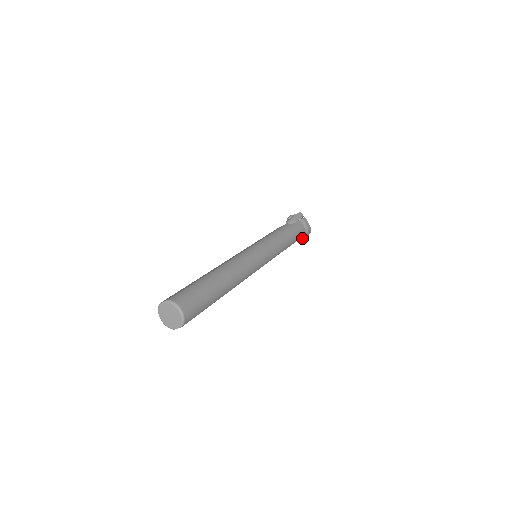
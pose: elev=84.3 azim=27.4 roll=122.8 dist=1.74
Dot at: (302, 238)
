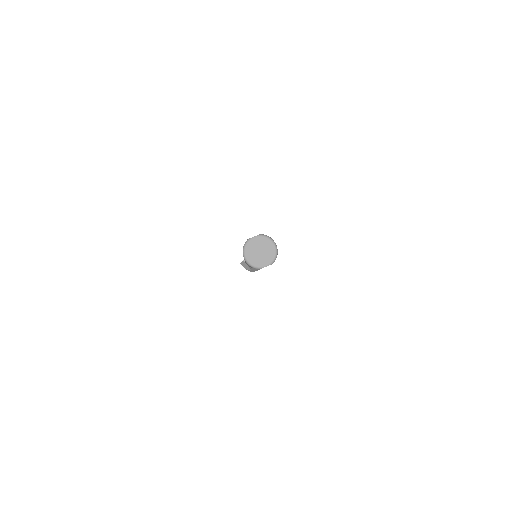
Dot at: (257, 269)
